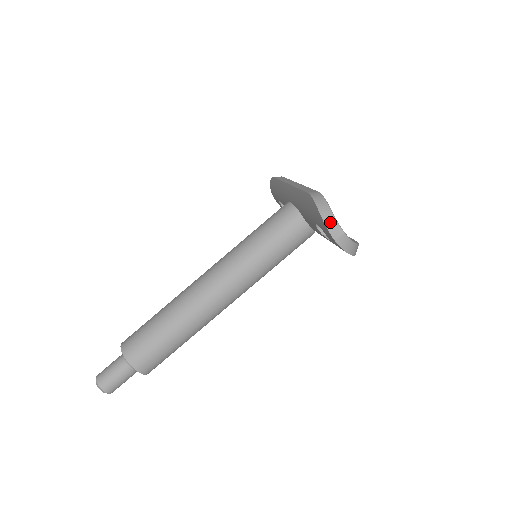
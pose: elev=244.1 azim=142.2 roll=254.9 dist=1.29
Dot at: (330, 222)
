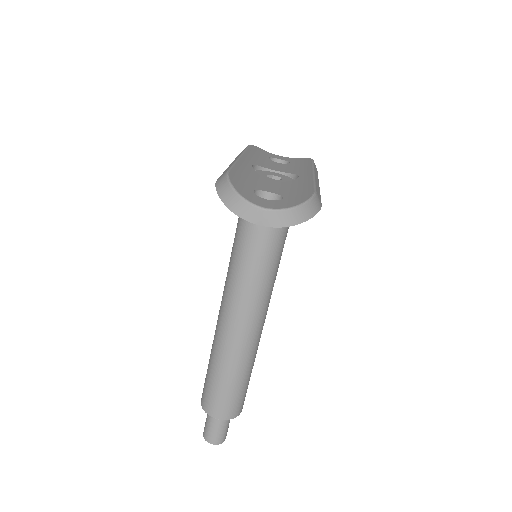
Dot at: (240, 208)
